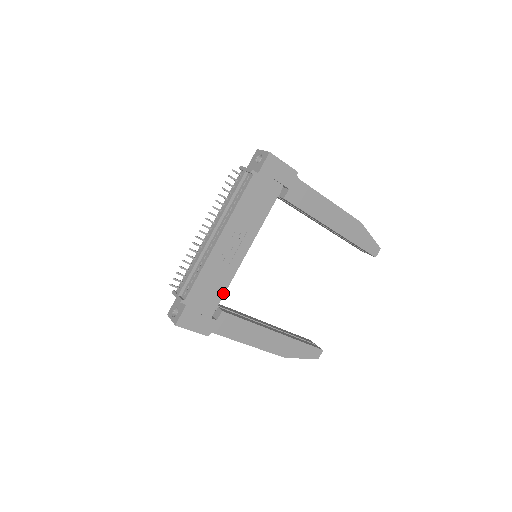
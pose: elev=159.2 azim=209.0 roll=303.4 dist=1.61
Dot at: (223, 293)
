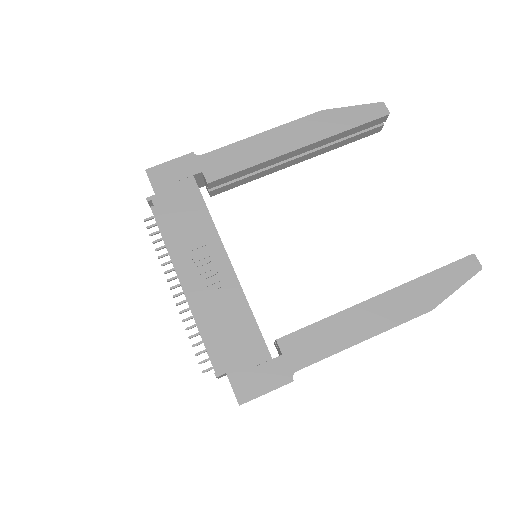
Dot at: (254, 322)
